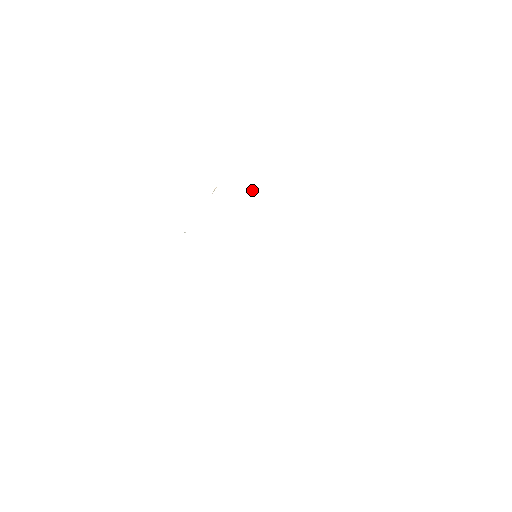
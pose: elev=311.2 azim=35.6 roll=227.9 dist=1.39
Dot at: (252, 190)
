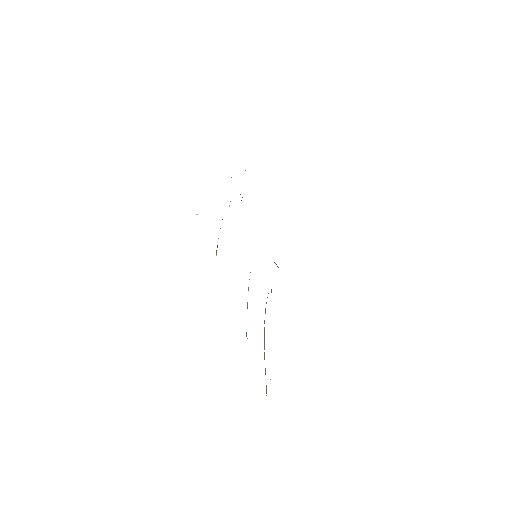
Dot at: (220, 209)
